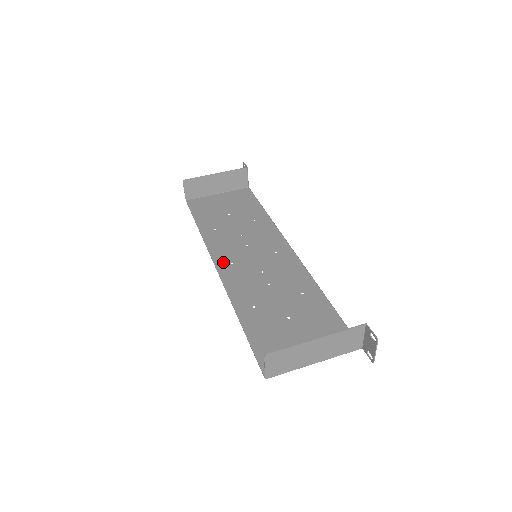
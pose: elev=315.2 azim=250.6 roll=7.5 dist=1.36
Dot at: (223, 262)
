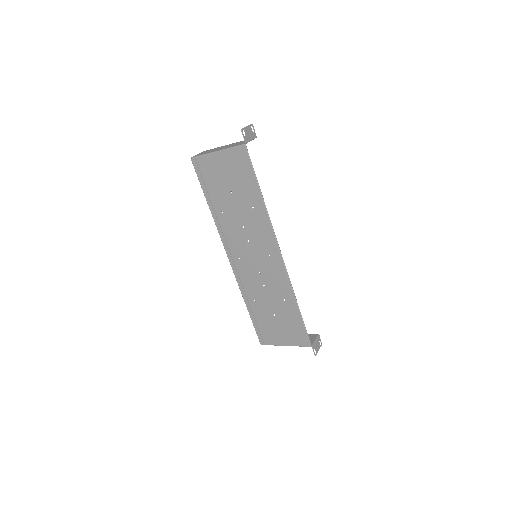
Dot at: (236, 262)
